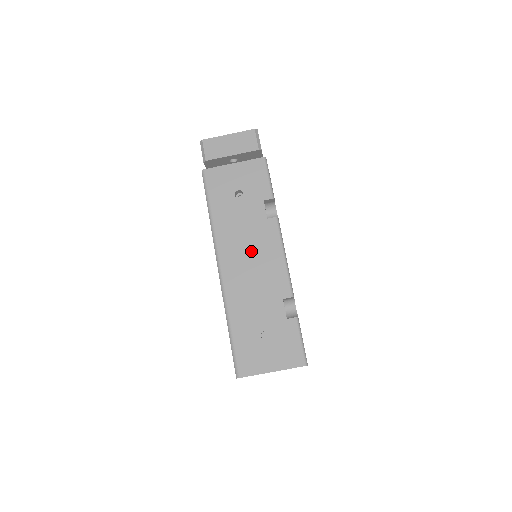
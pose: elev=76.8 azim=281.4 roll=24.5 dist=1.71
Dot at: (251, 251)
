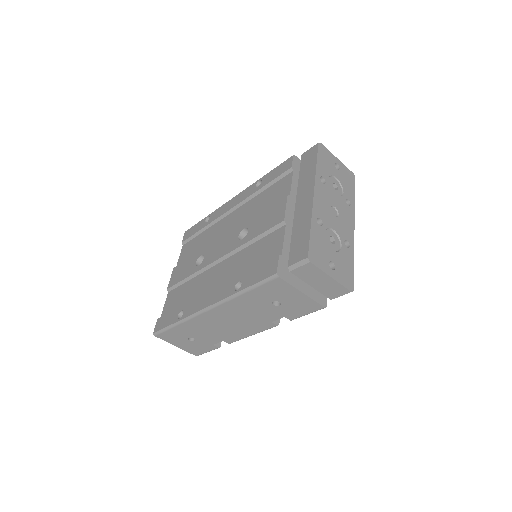
Dot at: (238, 321)
